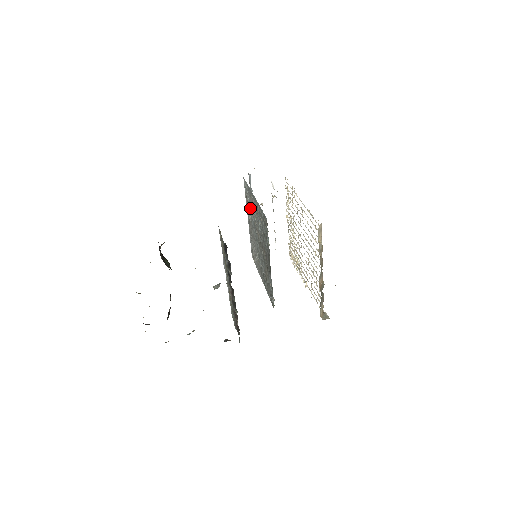
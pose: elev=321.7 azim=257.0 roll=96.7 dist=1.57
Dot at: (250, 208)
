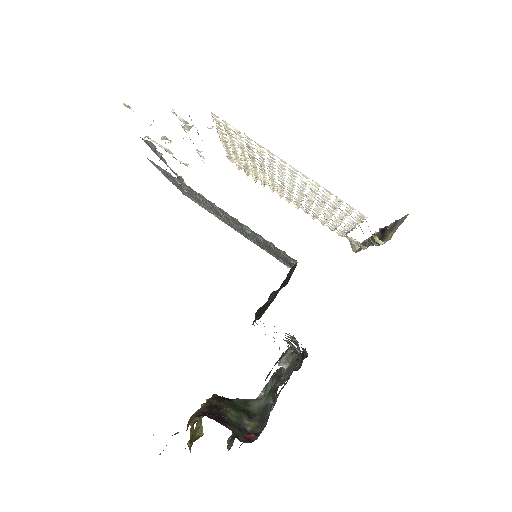
Dot at: occluded
